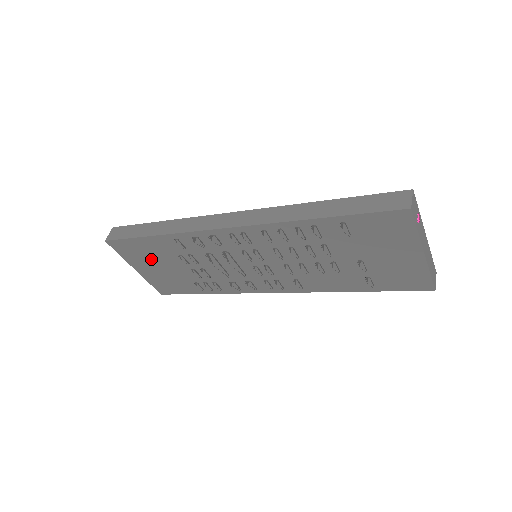
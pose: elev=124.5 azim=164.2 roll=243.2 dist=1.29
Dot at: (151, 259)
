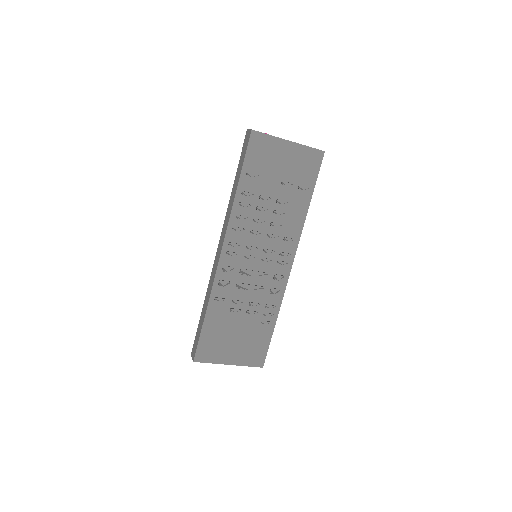
Dot at: (225, 339)
